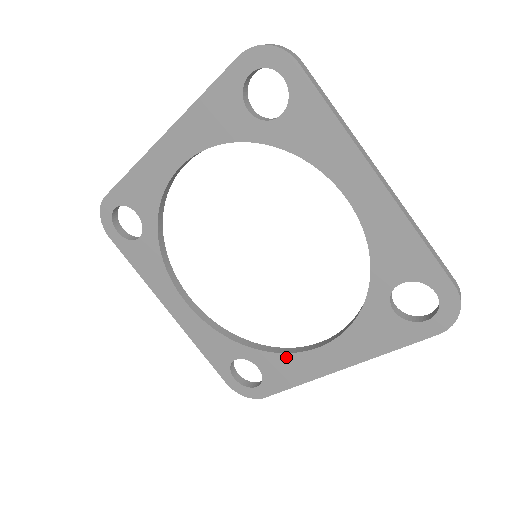
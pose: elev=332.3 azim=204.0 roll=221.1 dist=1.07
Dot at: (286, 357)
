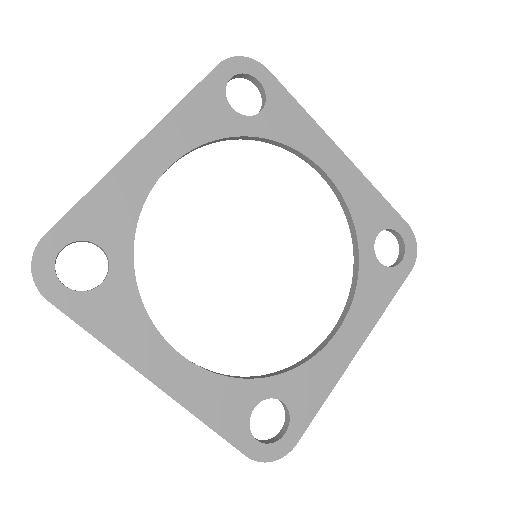
Dot at: (309, 366)
